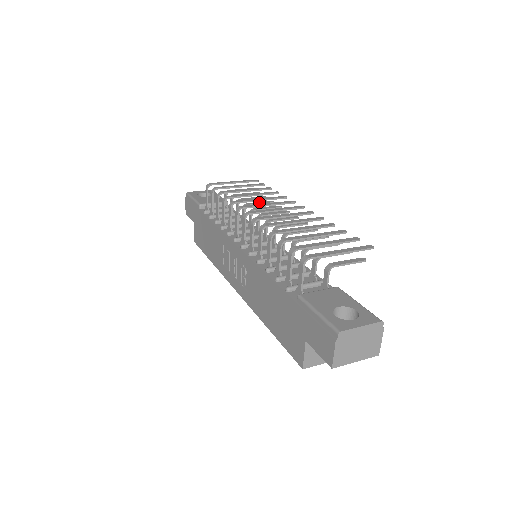
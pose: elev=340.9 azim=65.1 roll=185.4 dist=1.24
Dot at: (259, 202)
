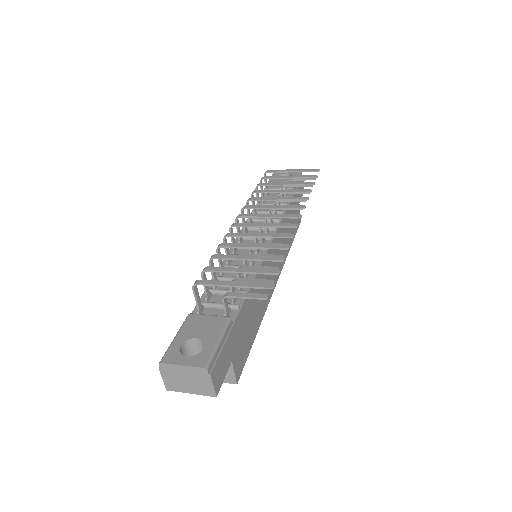
Dot at: occluded
